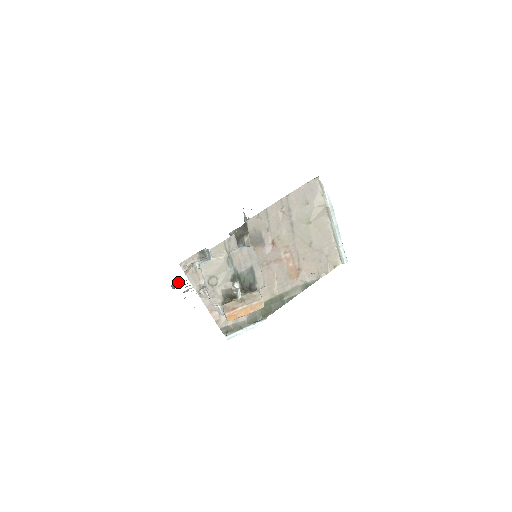
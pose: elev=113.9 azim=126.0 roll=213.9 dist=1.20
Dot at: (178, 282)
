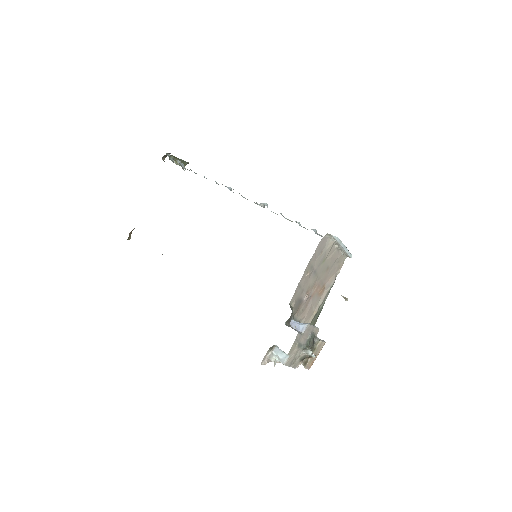
Dot at: (130, 232)
